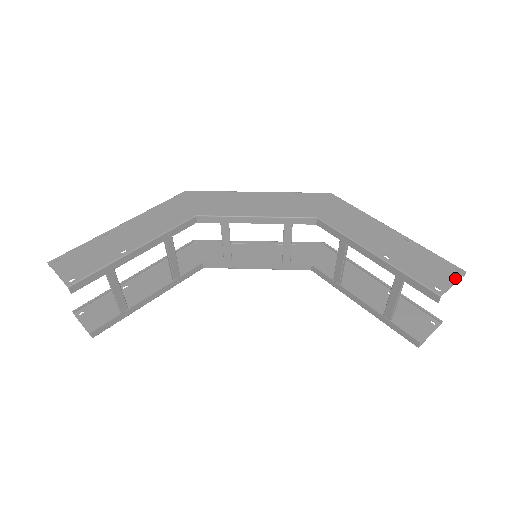
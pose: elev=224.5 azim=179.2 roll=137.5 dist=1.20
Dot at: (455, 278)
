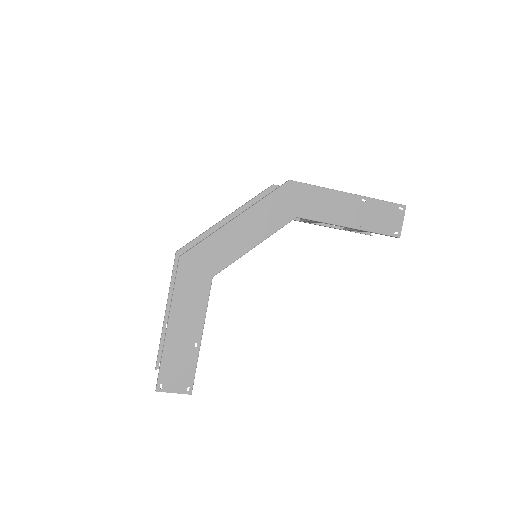
Dot at: (402, 217)
